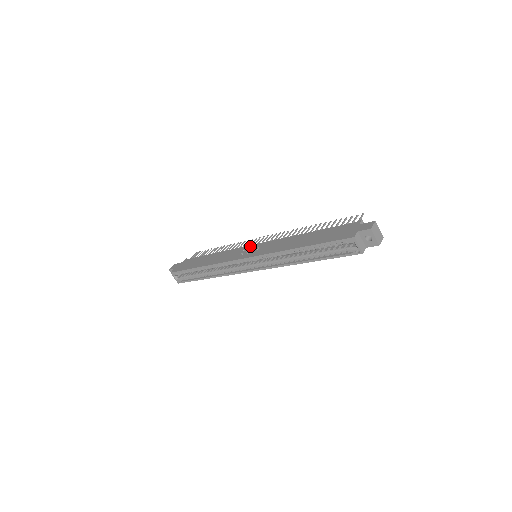
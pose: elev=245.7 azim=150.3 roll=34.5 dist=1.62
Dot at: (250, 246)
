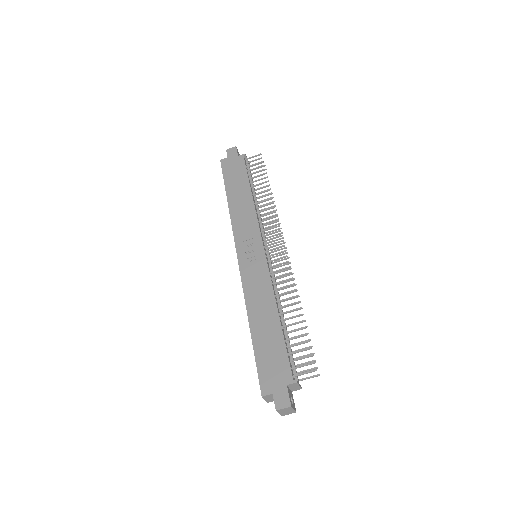
Dot at: (259, 242)
